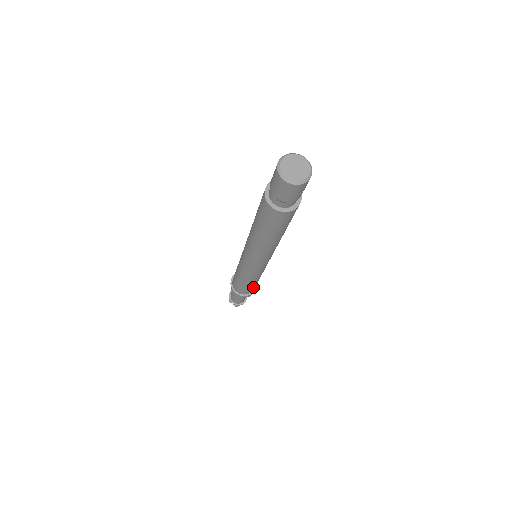
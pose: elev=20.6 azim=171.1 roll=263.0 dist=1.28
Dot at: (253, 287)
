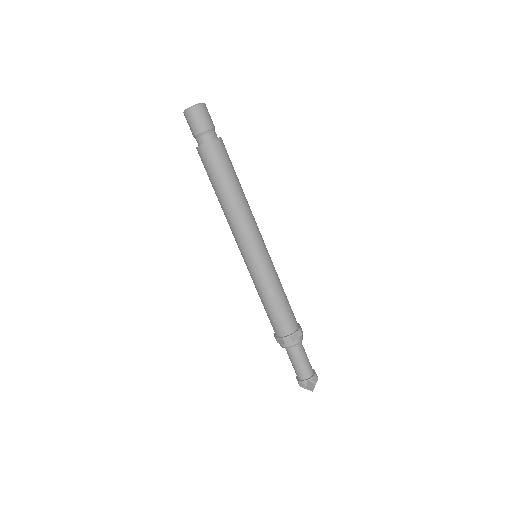
Dot at: (291, 311)
